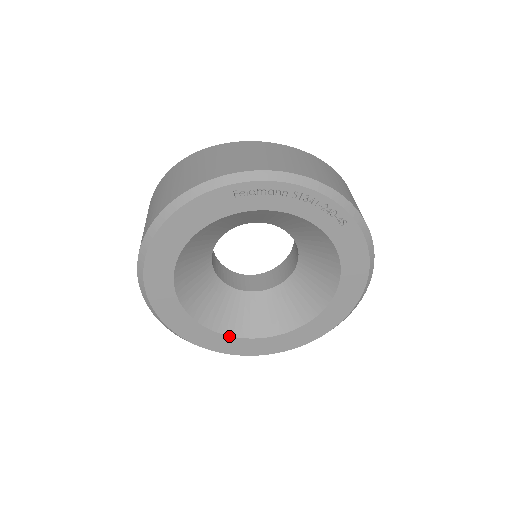
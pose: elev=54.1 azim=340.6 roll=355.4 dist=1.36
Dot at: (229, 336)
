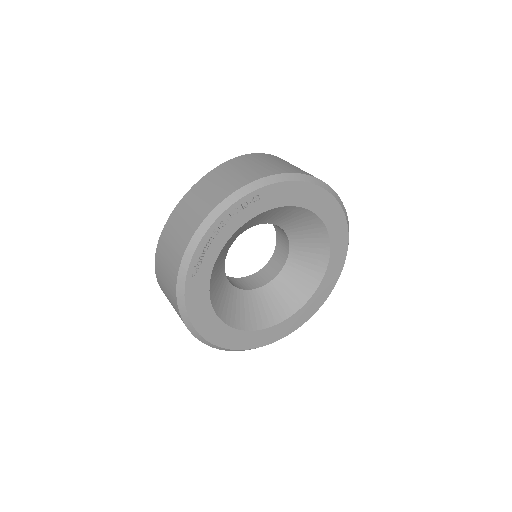
Dot at: (308, 301)
